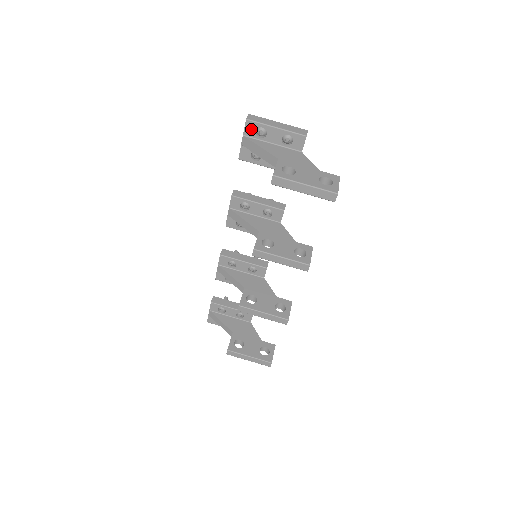
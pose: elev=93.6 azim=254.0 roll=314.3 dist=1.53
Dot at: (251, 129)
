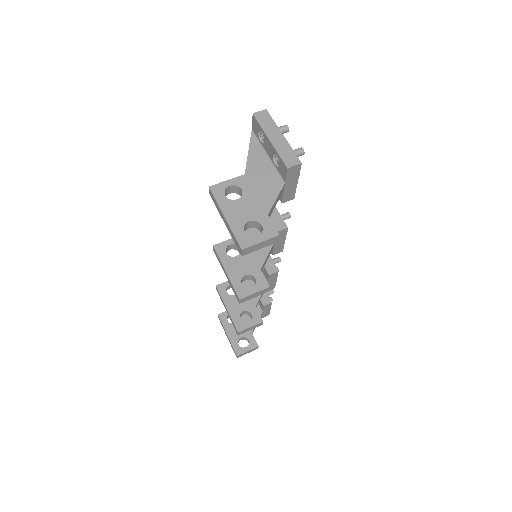
Dot at: (256, 127)
